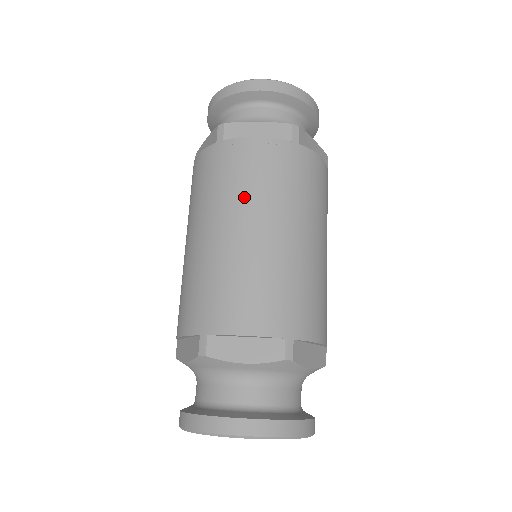
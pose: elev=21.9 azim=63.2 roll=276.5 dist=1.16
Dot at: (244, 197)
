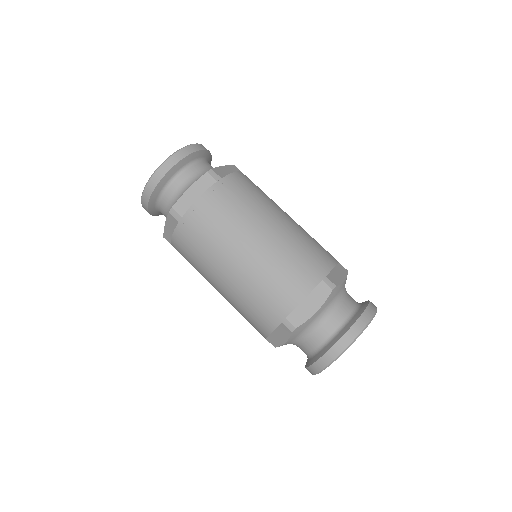
Dot at: (266, 203)
